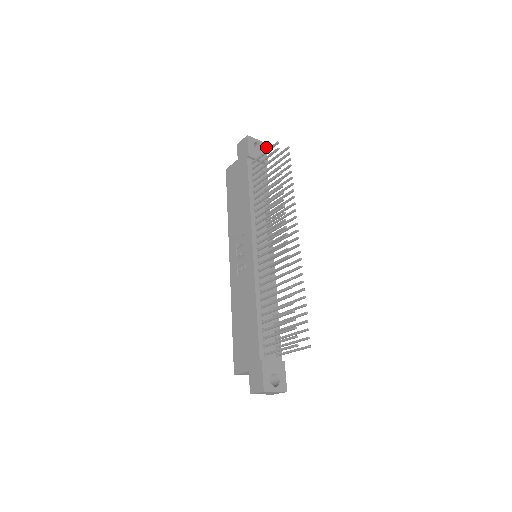
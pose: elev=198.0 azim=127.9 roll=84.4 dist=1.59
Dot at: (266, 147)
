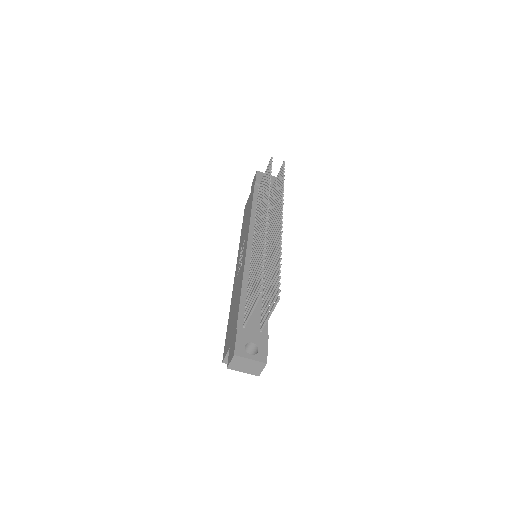
Dot at: occluded
